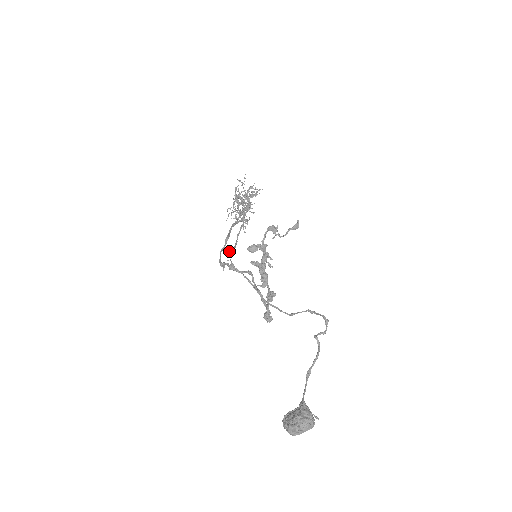
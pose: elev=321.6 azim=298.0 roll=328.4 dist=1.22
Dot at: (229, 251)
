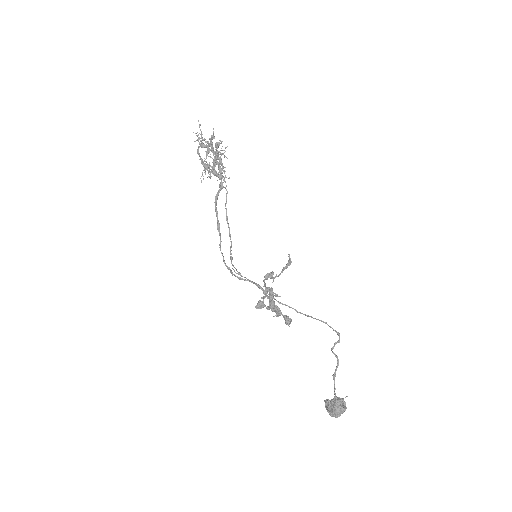
Dot at: occluded
